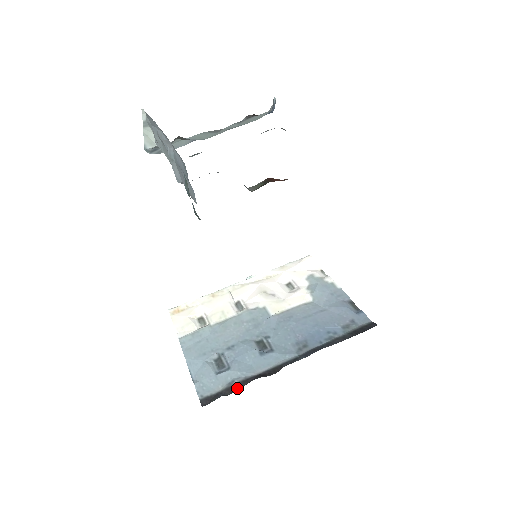
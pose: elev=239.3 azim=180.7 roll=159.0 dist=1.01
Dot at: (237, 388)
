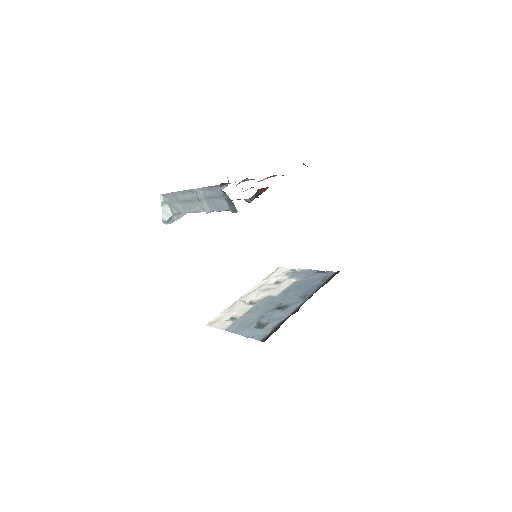
Dot at: occluded
